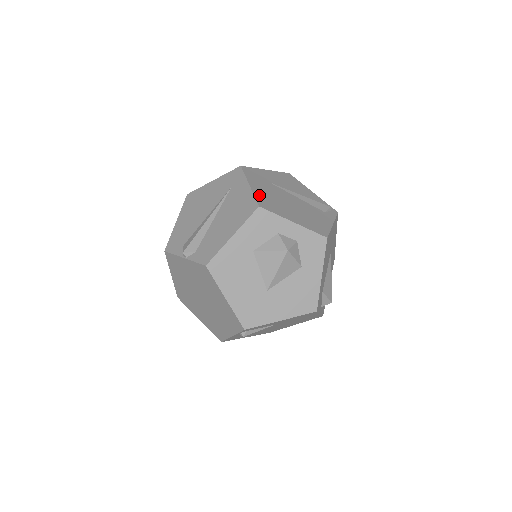
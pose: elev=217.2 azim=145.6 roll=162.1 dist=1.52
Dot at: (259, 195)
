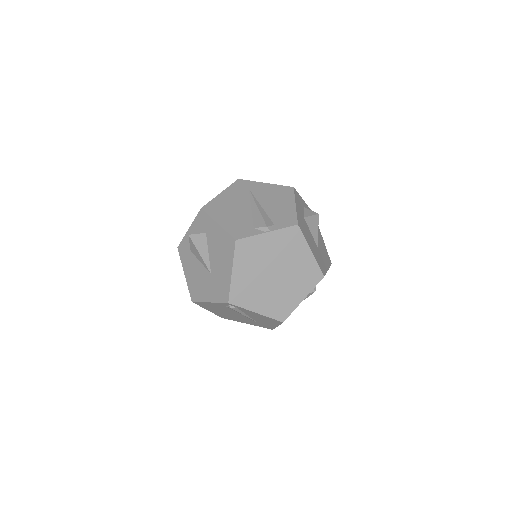
Dot at: occluded
